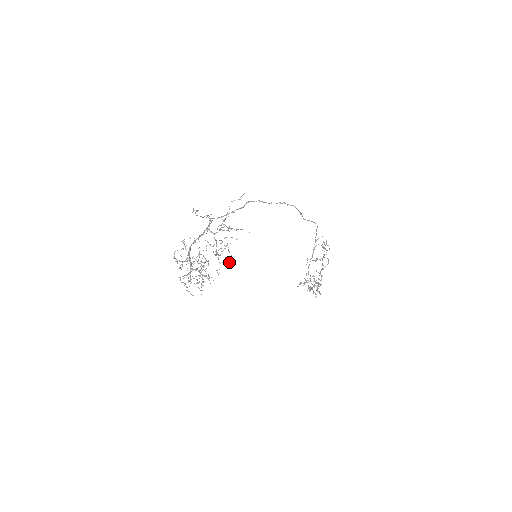
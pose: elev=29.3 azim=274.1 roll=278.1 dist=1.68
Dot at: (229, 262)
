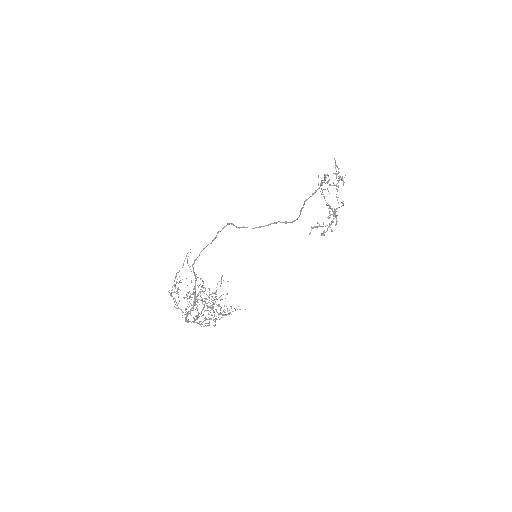
Dot at: occluded
